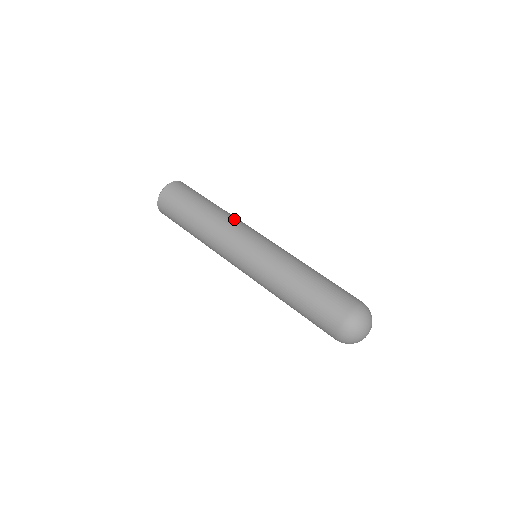
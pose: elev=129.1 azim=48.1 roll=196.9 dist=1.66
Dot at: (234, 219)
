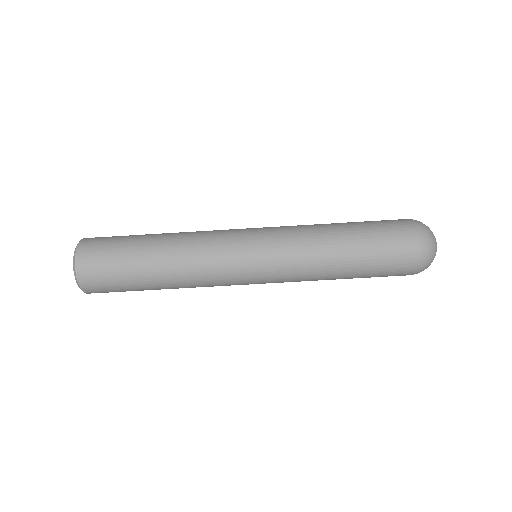
Dot at: (200, 237)
